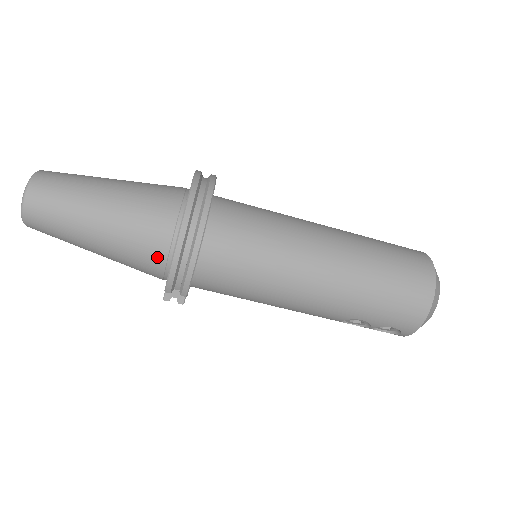
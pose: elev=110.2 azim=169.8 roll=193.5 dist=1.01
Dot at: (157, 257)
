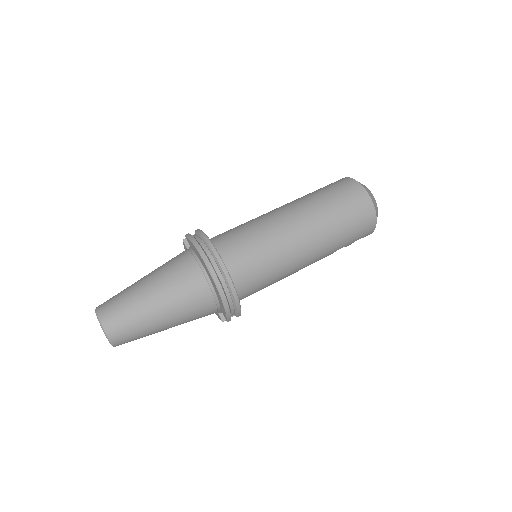
Dot at: (209, 308)
